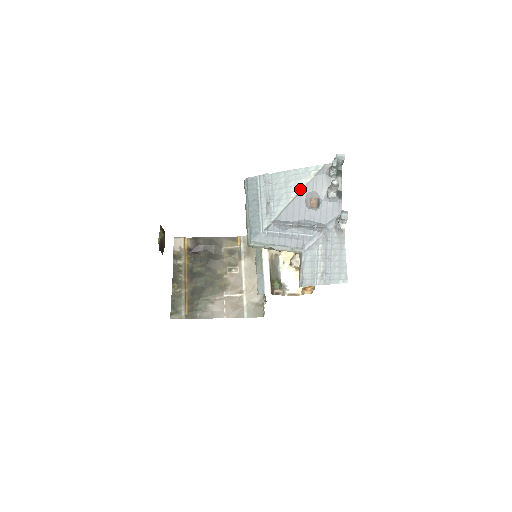
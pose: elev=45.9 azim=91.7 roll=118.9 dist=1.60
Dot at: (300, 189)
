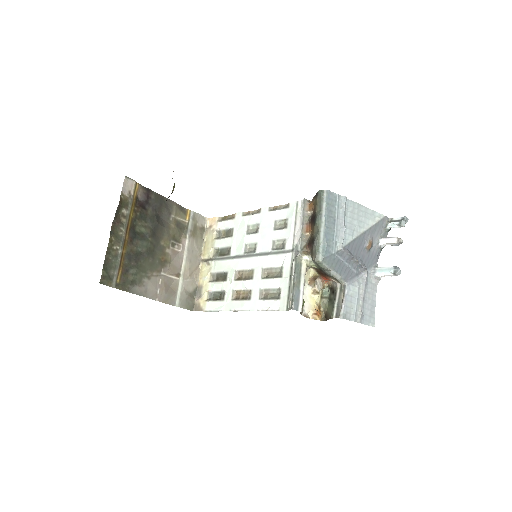
Dot at: (367, 228)
